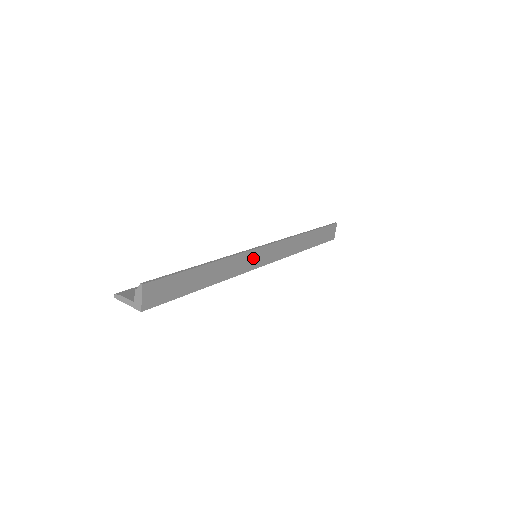
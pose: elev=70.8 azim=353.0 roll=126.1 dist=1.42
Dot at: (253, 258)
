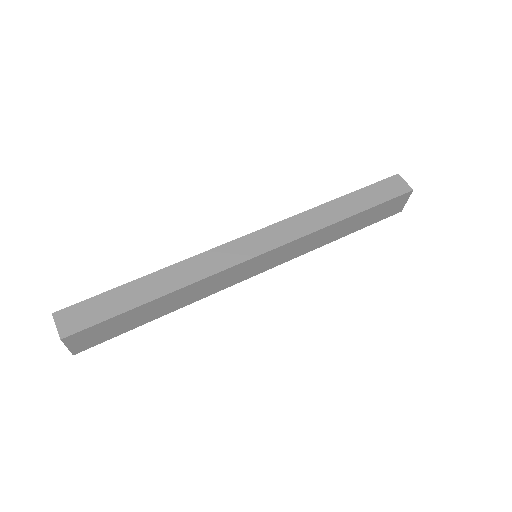
Dot at: (230, 253)
